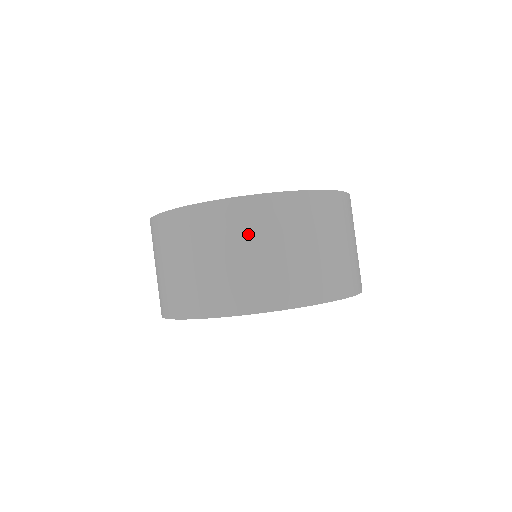
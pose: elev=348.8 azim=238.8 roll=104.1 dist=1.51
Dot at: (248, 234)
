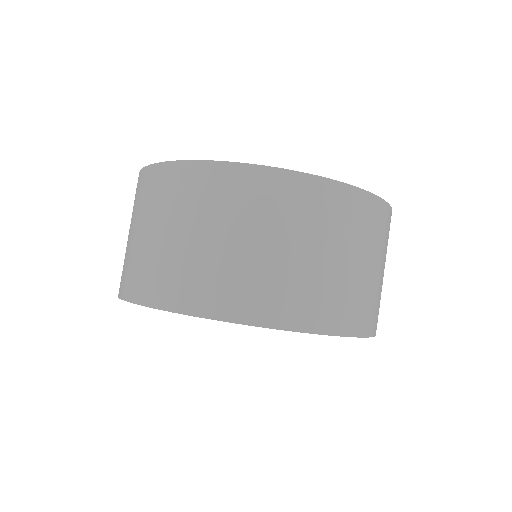
Dot at: (238, 214)
